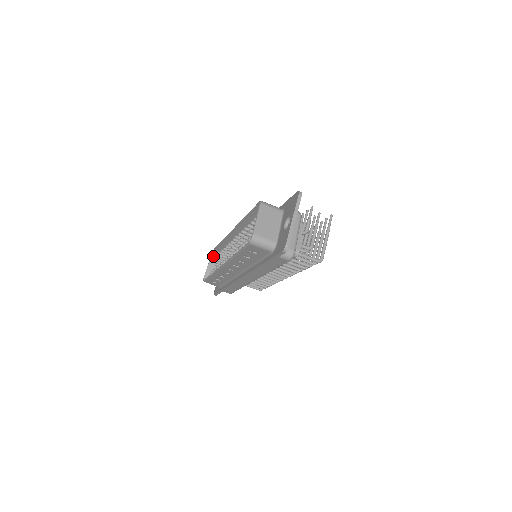
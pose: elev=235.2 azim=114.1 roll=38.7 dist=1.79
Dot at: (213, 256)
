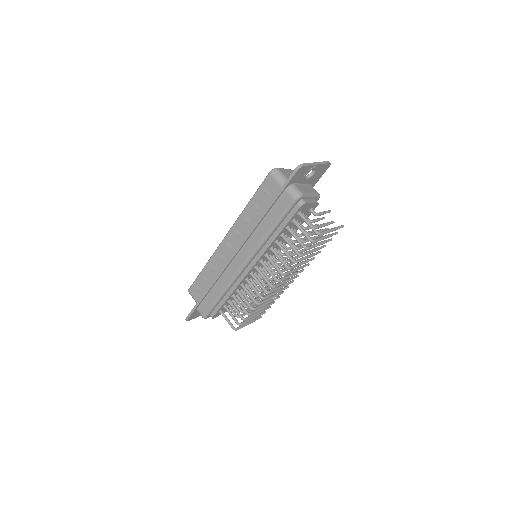
Dot at: occluded
